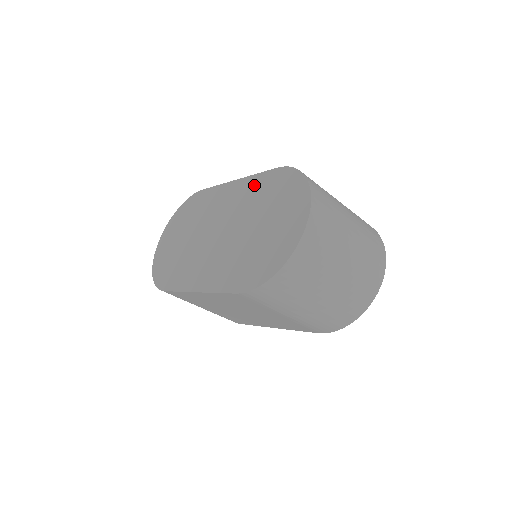
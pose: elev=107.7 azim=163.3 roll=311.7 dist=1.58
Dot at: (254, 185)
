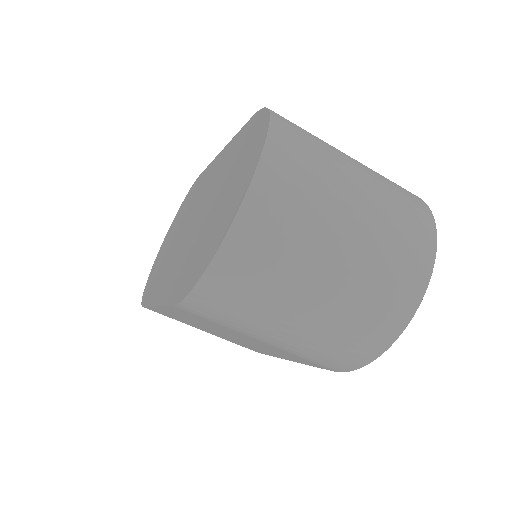
Dot at: (230, 149)
